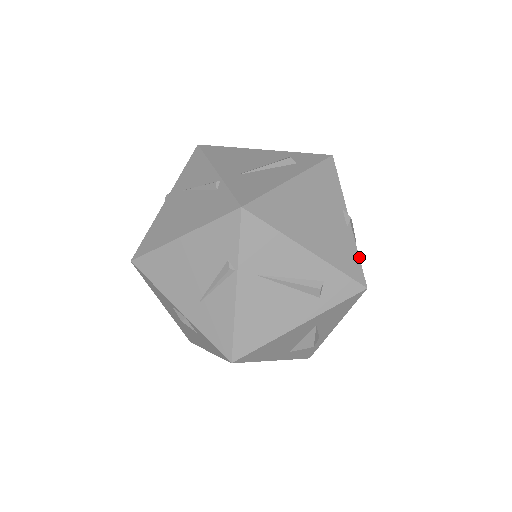
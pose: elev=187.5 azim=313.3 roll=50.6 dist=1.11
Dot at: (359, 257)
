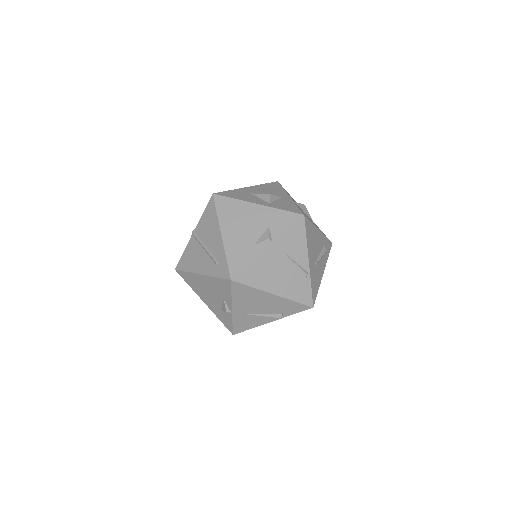
Dot at: occluded
